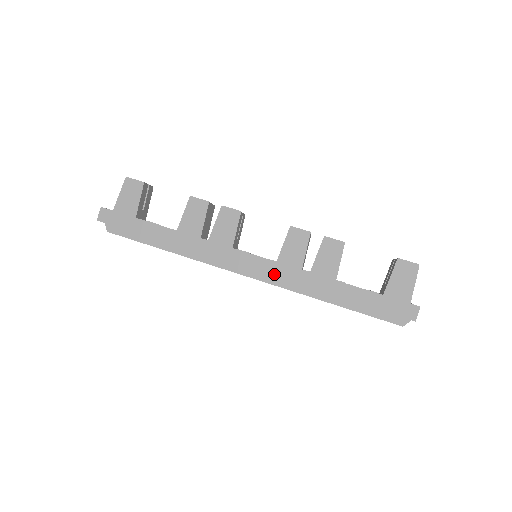
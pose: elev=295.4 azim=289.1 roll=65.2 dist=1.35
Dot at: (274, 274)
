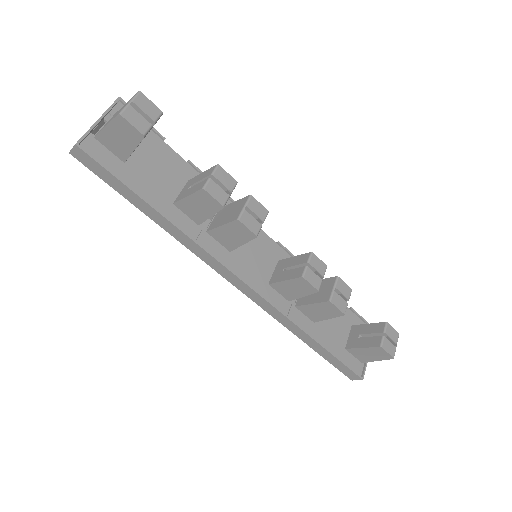
Dot at: (257, 303)
